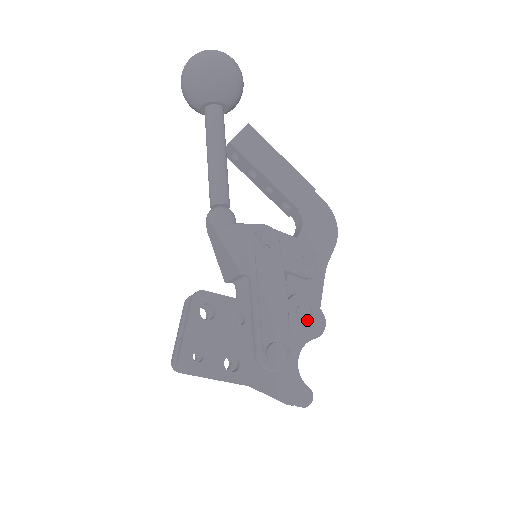
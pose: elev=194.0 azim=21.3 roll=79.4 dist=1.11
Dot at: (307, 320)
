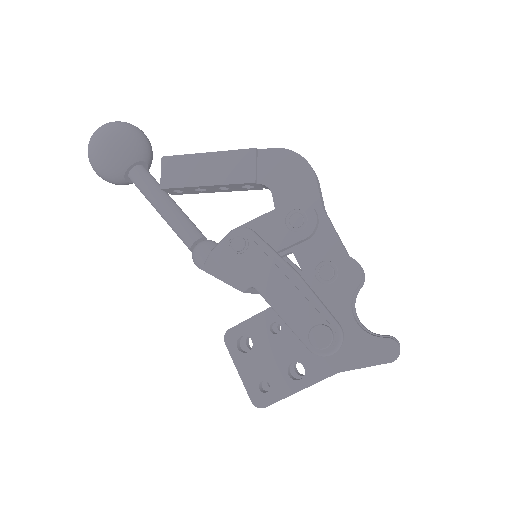
Dot at: (336, 276)
